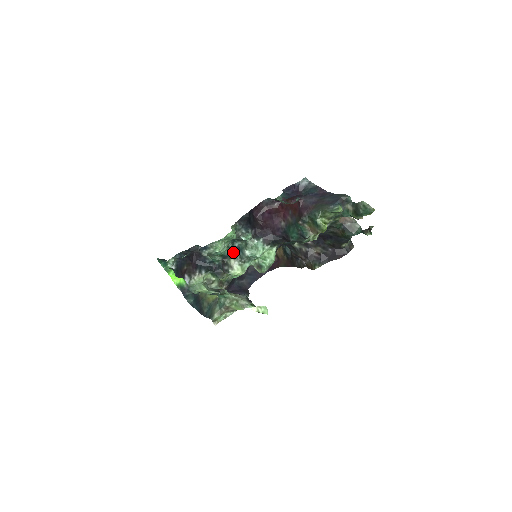
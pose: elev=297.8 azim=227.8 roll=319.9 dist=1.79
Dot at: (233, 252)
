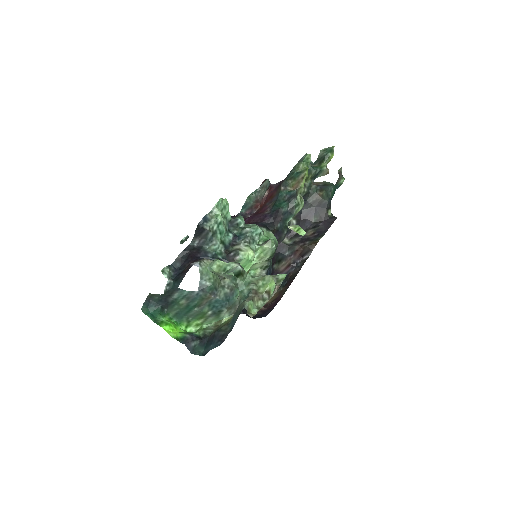
Dot at: (232, 243)
